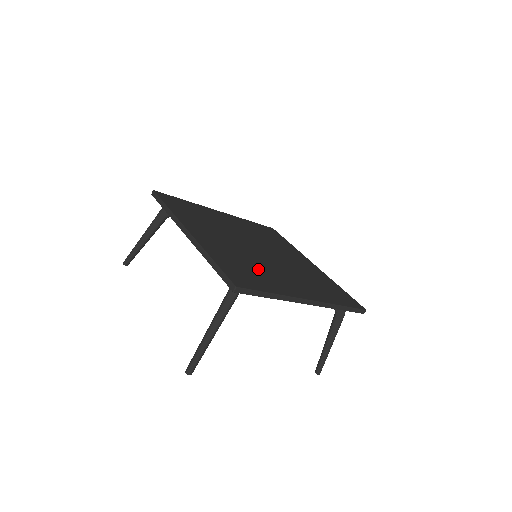
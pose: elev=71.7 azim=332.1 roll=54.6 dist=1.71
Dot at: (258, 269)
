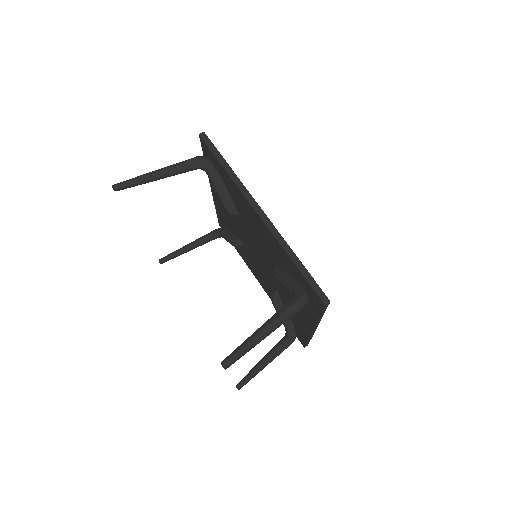
Dot at: occluded
